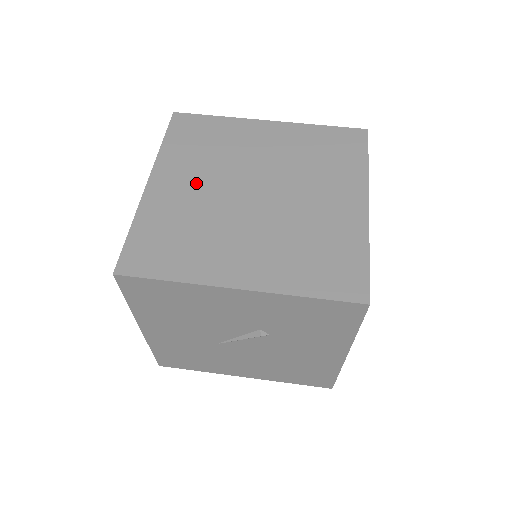
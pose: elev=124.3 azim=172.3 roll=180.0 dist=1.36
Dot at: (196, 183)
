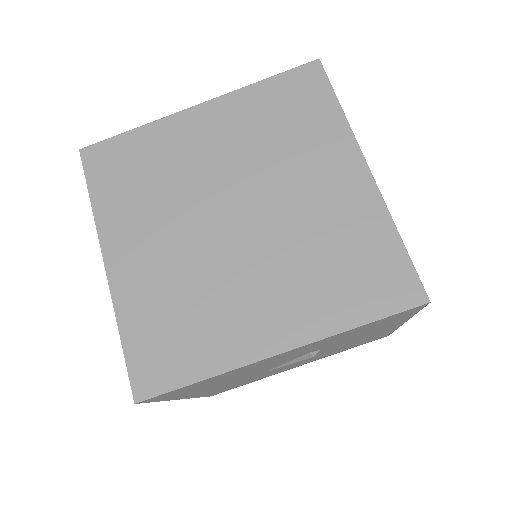
Dot at: (160, 238)
